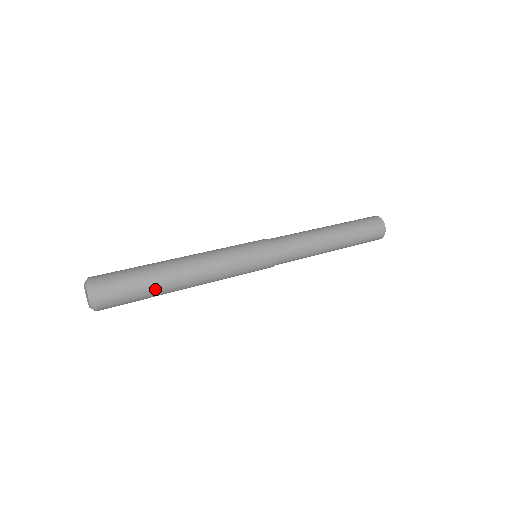
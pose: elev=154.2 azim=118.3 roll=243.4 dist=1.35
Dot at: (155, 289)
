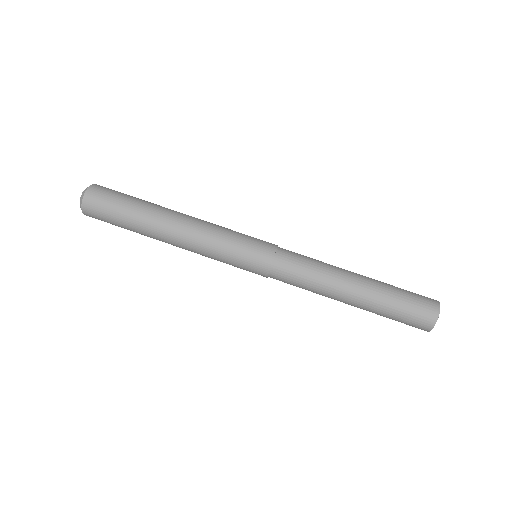
Dot at: occluded
